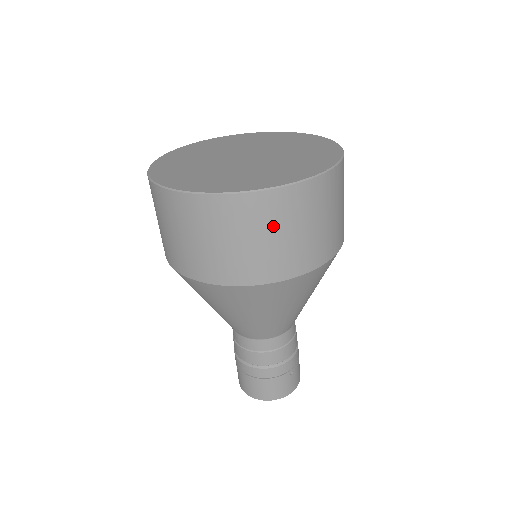
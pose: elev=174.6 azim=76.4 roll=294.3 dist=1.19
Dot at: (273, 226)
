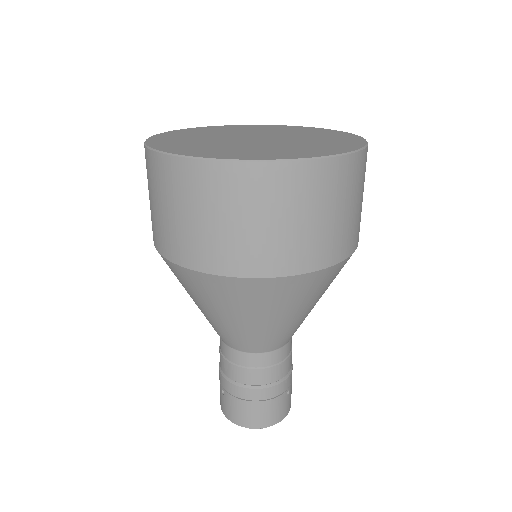
Dot at: (315, 204)
